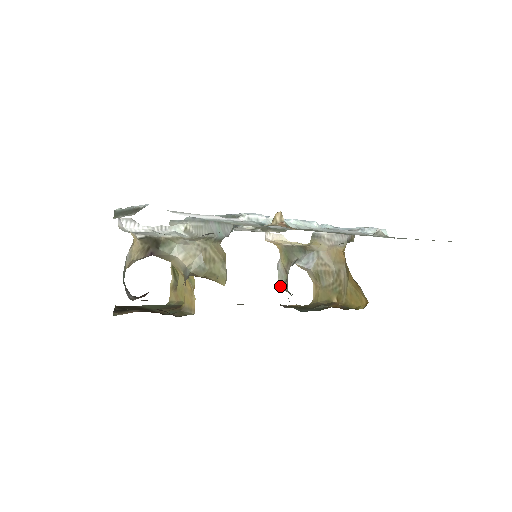
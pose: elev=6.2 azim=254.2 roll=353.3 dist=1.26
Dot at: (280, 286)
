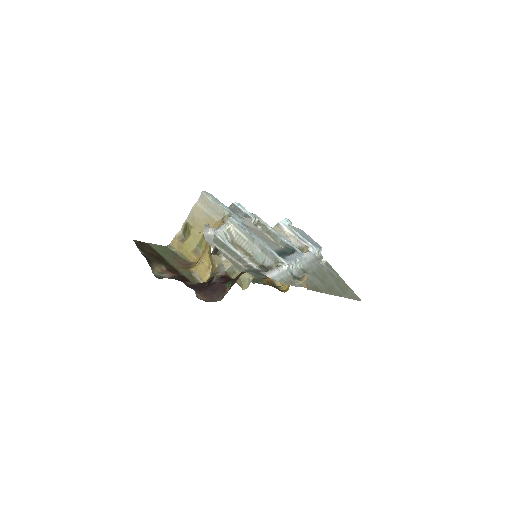
Dot at: occluded
